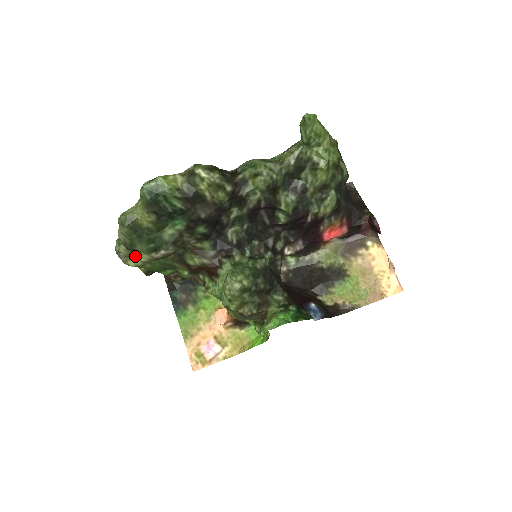
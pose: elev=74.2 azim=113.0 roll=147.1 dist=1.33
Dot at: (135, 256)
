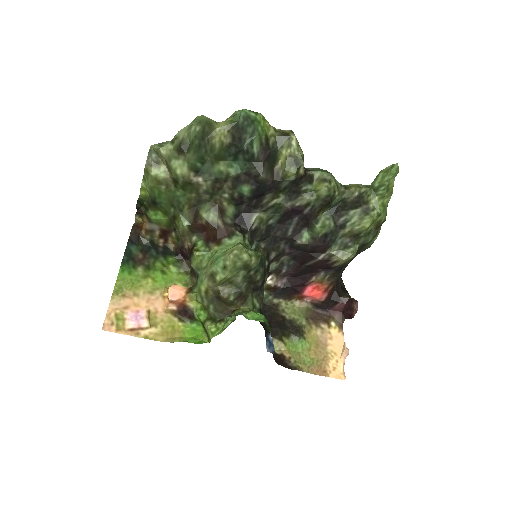
Dot at: (175, 162)
